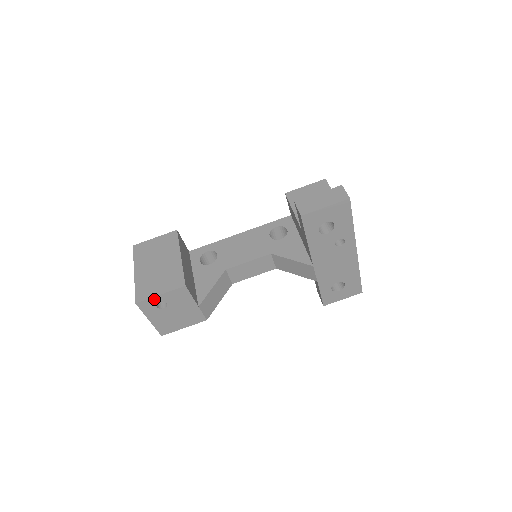
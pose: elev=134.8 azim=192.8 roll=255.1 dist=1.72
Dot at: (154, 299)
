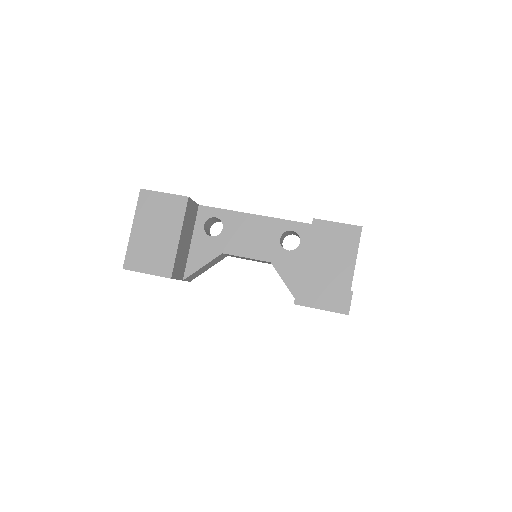
Dot at: (140, 272)
